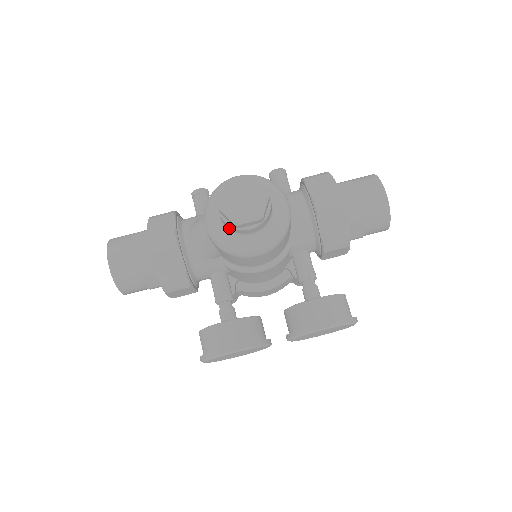
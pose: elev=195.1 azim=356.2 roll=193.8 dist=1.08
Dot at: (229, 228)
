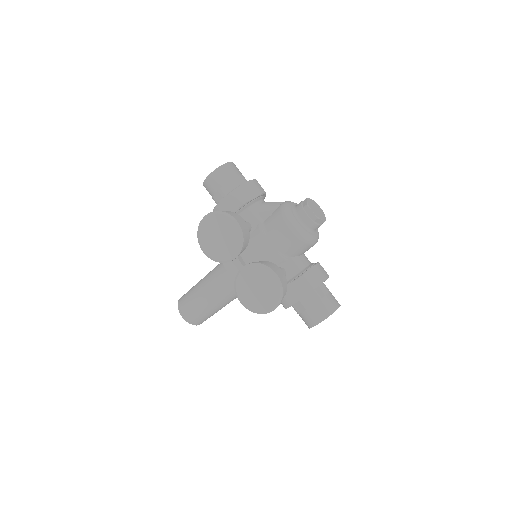
Dot at: (298, 208)
